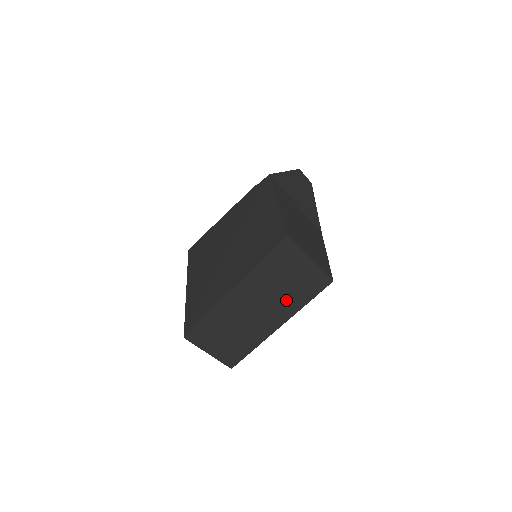
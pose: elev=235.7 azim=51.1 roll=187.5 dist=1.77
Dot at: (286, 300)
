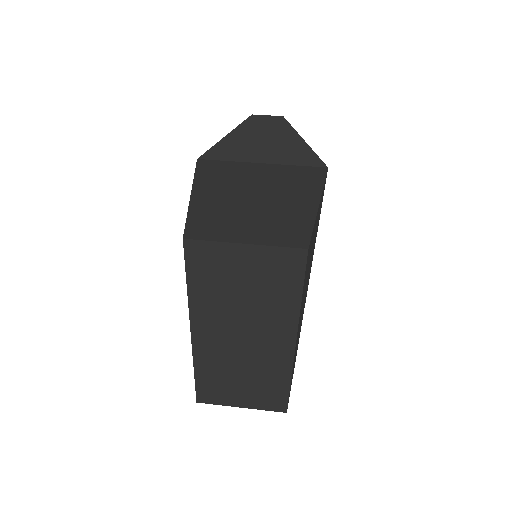
Dot at: (267, 308)
